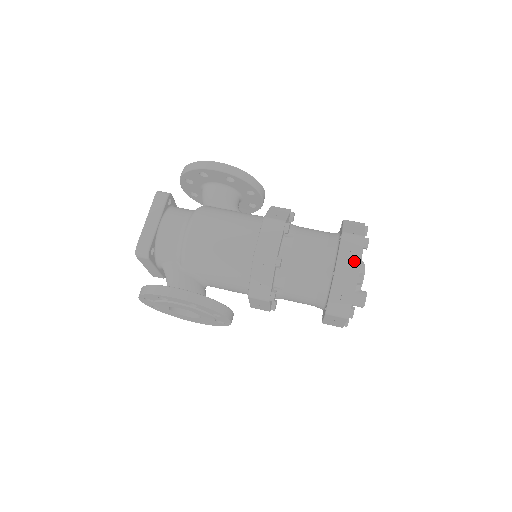
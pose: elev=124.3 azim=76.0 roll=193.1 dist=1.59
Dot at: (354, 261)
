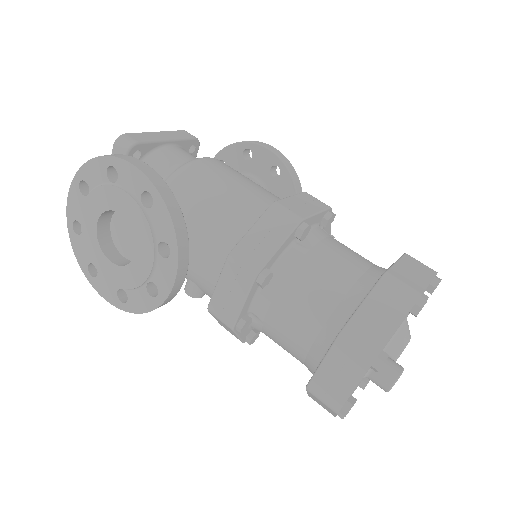
Dot at: (418, 279)
